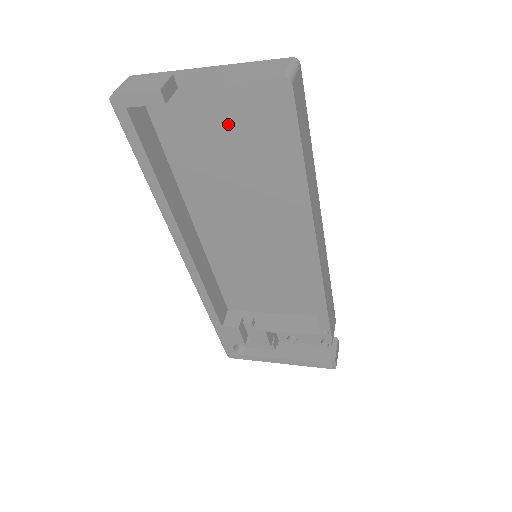
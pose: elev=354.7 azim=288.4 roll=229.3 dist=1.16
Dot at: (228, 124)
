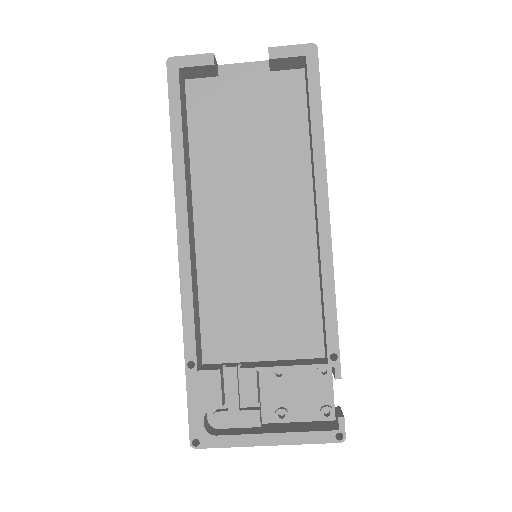
Dot at: (254, 106)
